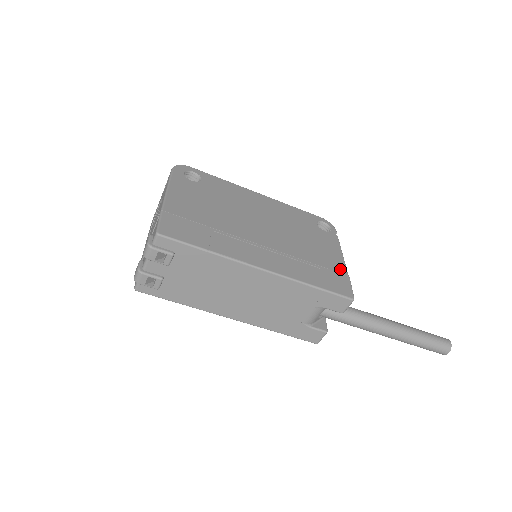
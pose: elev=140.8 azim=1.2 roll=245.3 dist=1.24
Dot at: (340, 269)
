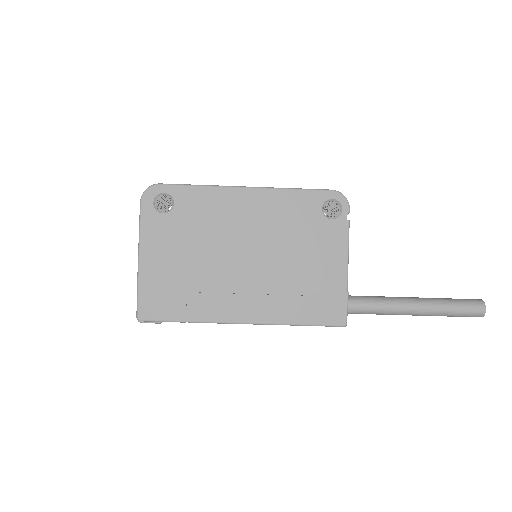
Dot at: (338, 285)
